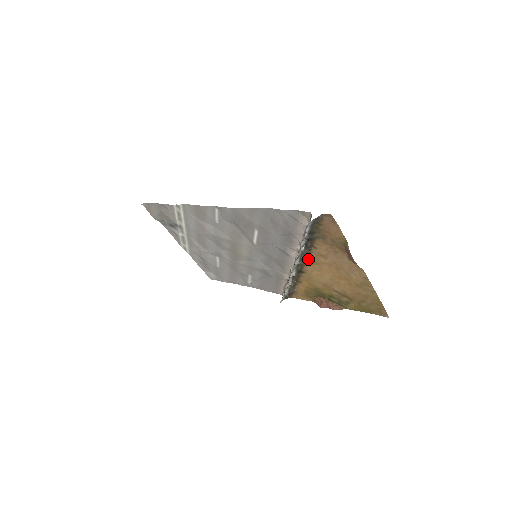
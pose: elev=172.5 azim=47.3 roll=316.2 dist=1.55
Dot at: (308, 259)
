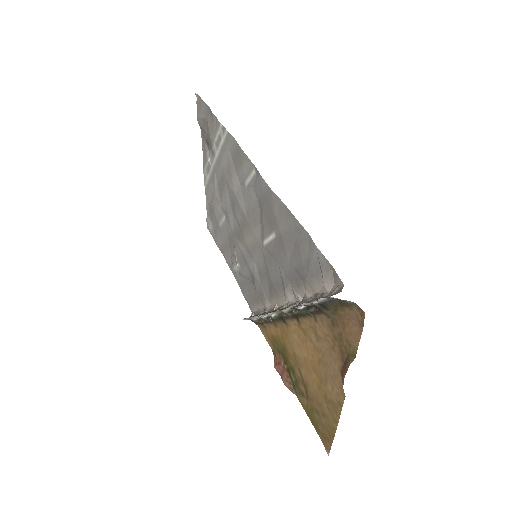
Dot at: (300, 319)
